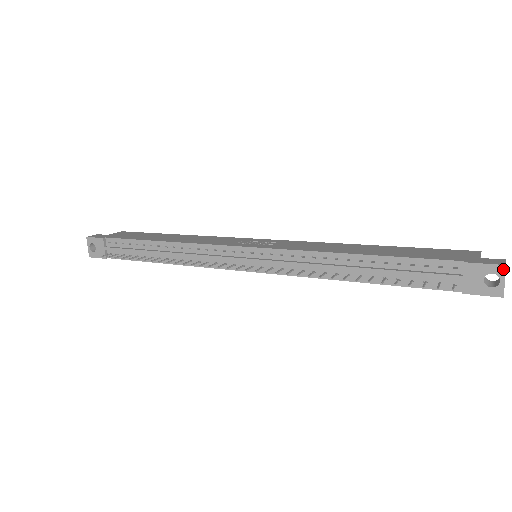
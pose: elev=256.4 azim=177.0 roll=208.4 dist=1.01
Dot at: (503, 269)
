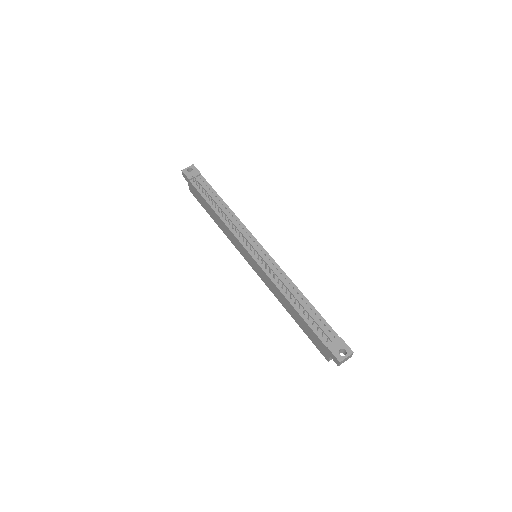
Dot at: (351, 352)
